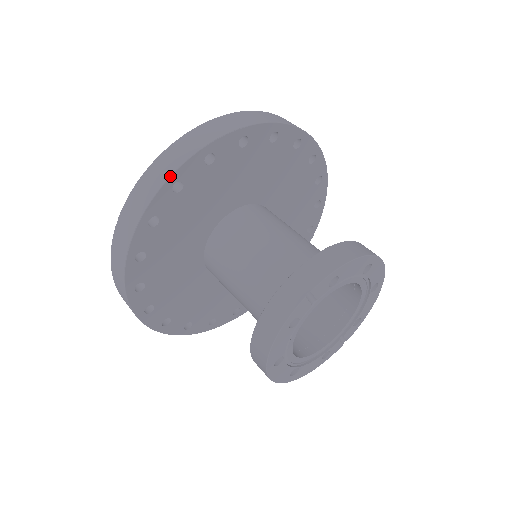
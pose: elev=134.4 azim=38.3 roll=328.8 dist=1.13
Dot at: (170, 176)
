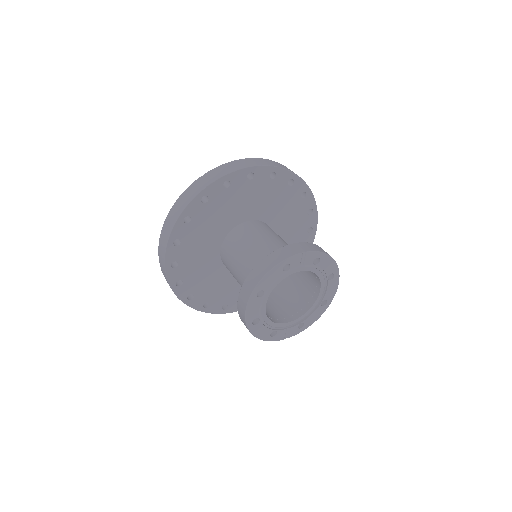
Dot at: (253, 166)
